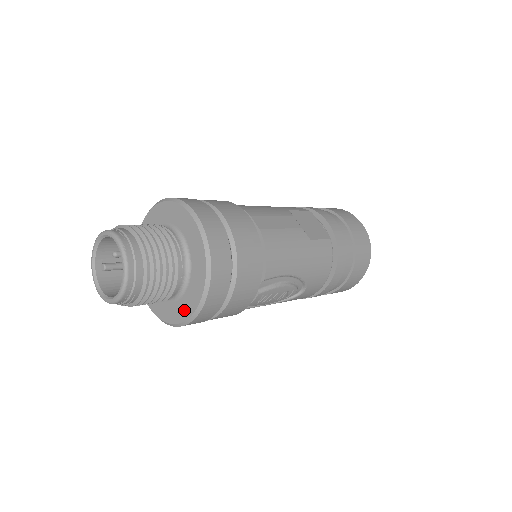
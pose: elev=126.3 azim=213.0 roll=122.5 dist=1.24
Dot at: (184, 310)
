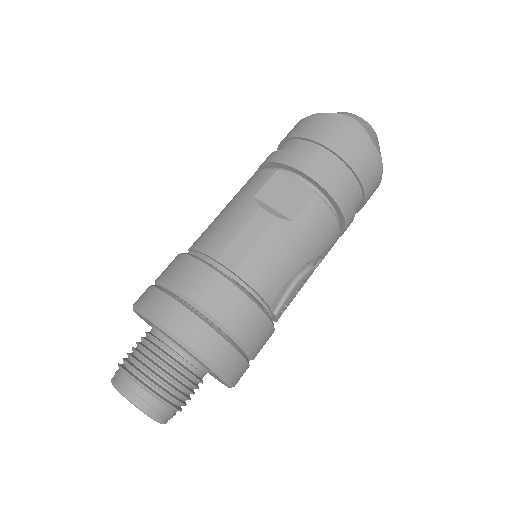
Dot at: occluded
